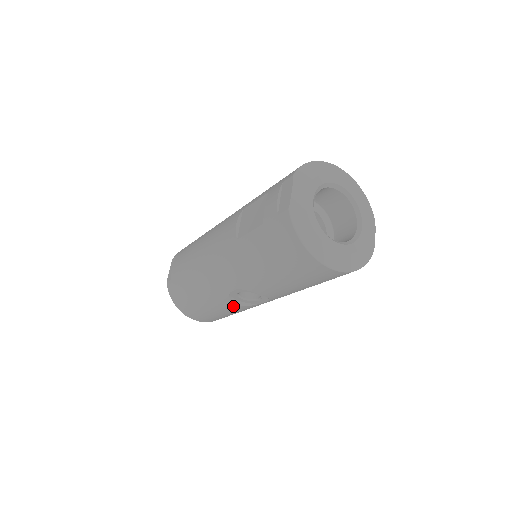
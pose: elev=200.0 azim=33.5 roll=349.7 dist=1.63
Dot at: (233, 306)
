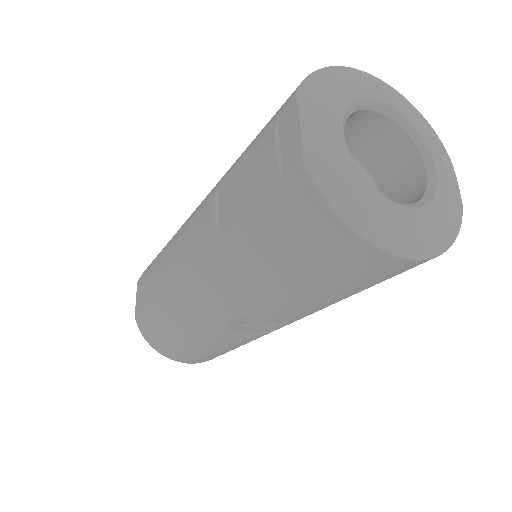
Dot at: (237, 340)
